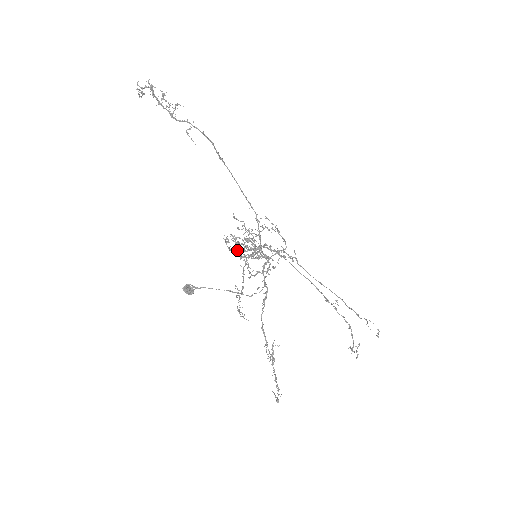
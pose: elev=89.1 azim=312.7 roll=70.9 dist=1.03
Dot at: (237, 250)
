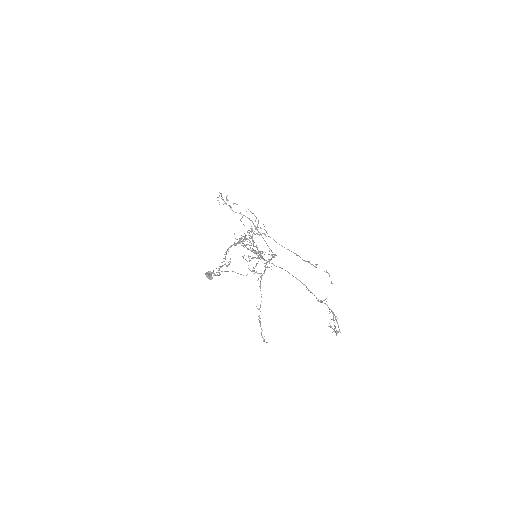
Dot at: occluded
